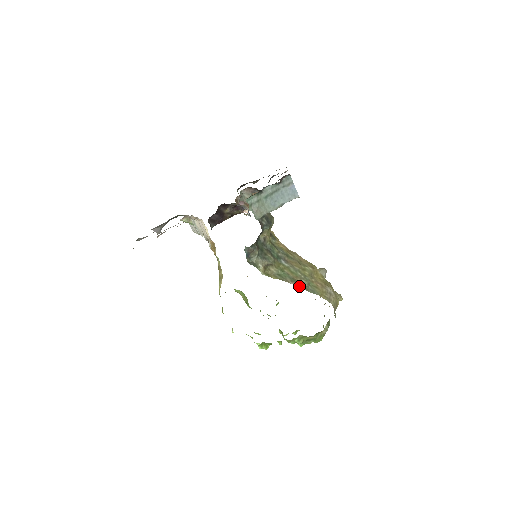
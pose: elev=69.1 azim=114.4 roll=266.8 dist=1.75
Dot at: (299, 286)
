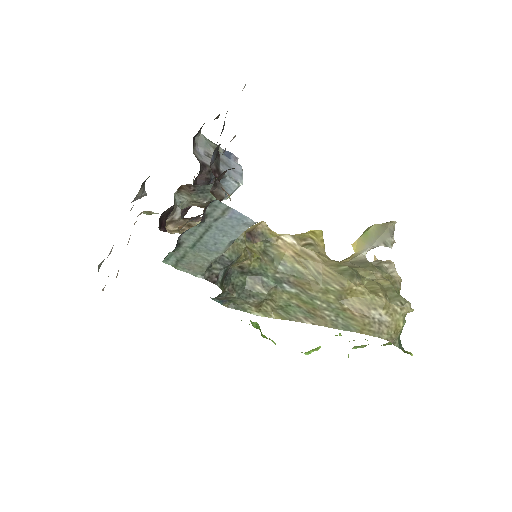
Dot at: (320, 324)
